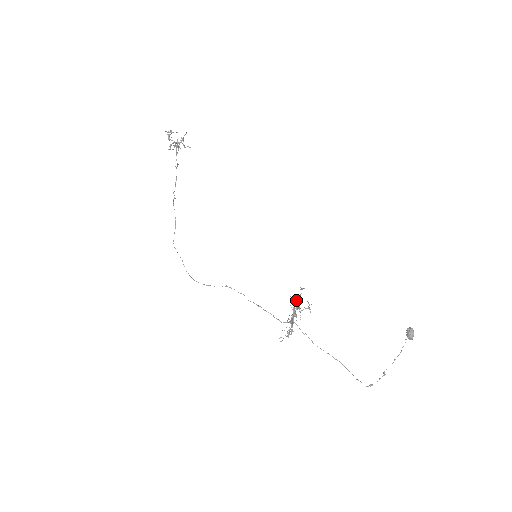
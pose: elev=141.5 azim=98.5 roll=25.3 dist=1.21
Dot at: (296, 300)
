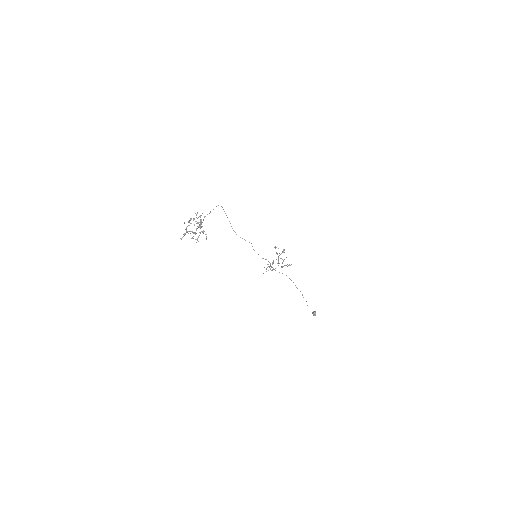
Dot at: (273, 269)
